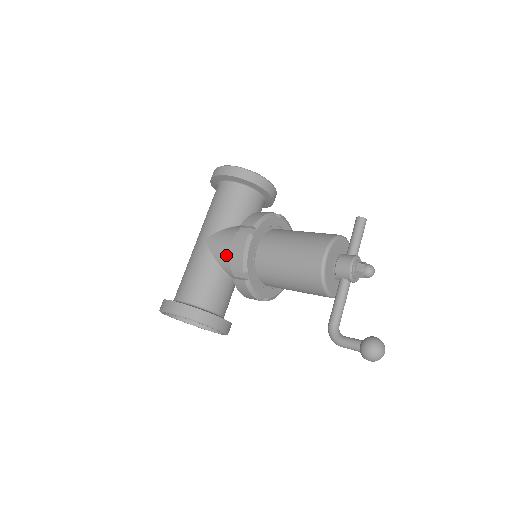
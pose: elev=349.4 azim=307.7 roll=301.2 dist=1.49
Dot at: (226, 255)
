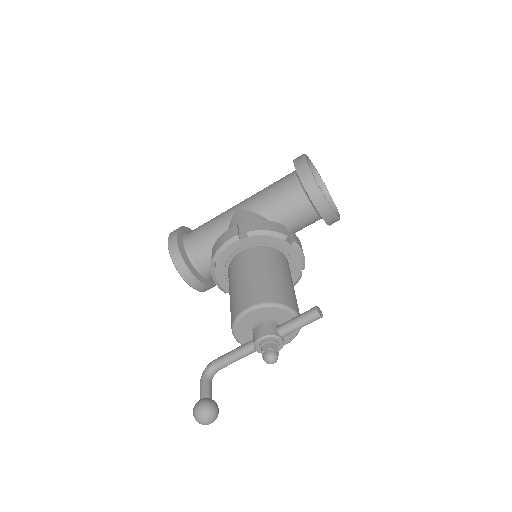
Dot at: occluded
